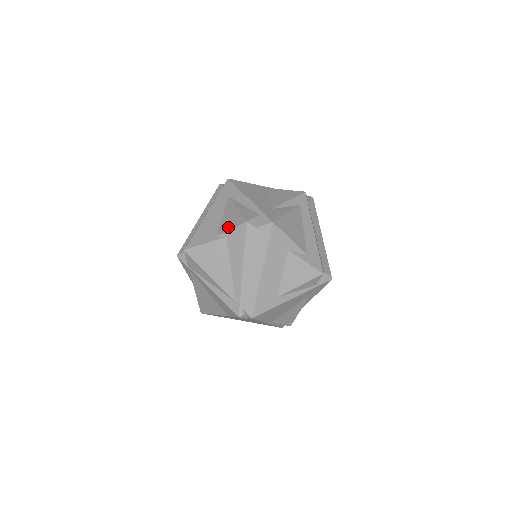
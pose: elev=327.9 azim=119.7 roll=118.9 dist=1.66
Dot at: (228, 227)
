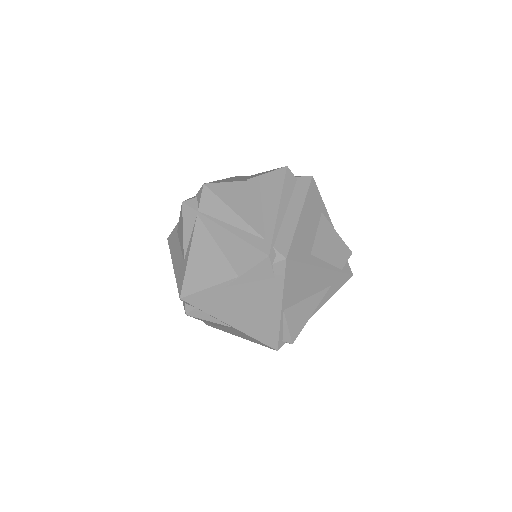
Dot at: (260, 174)
